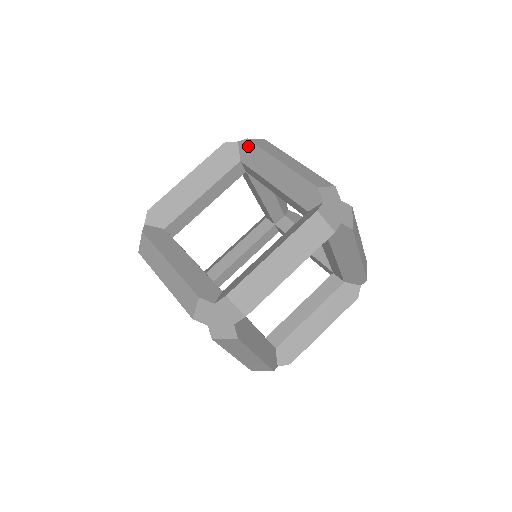
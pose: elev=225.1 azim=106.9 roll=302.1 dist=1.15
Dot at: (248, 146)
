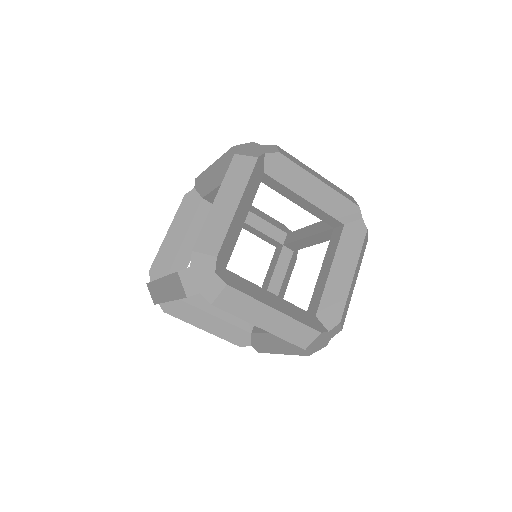
Dot at: (198, 182)
